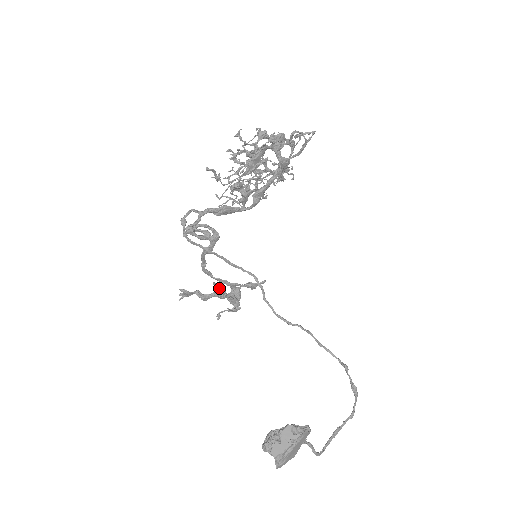
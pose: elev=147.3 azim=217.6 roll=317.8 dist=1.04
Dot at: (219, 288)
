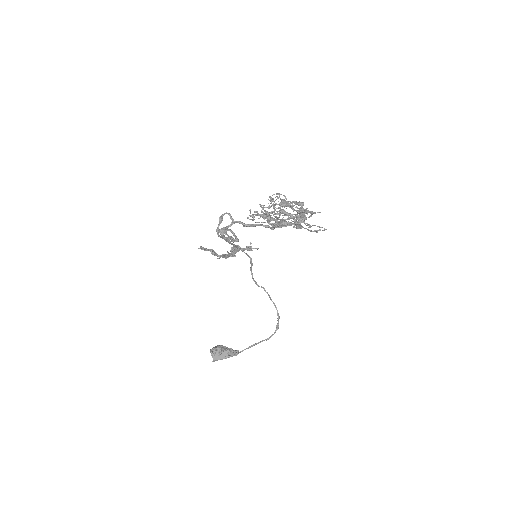
Dot at: (226, 256)
